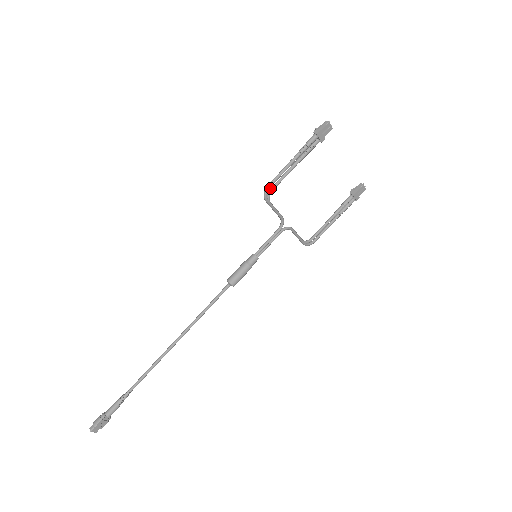
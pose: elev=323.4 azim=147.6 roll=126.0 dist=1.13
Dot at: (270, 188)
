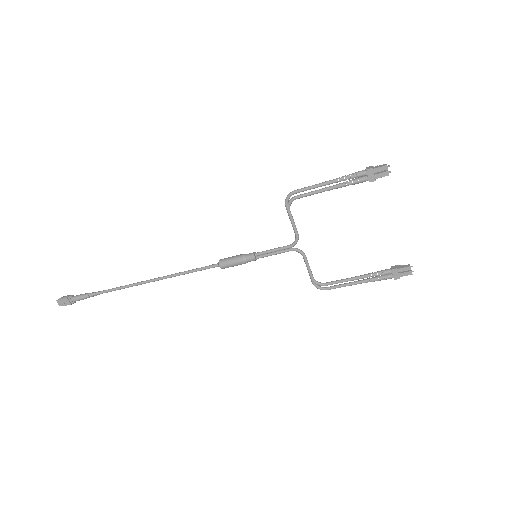
Dot at: occluded
